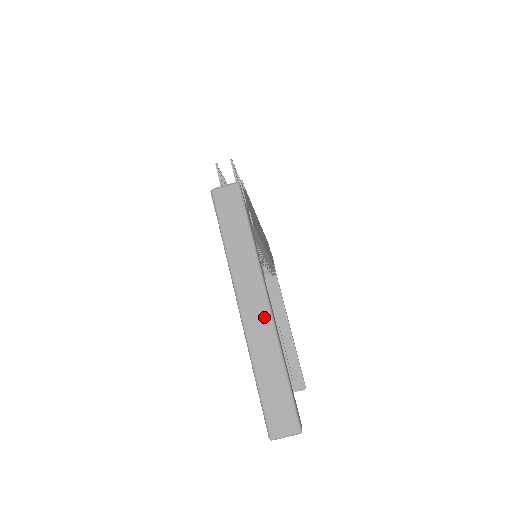
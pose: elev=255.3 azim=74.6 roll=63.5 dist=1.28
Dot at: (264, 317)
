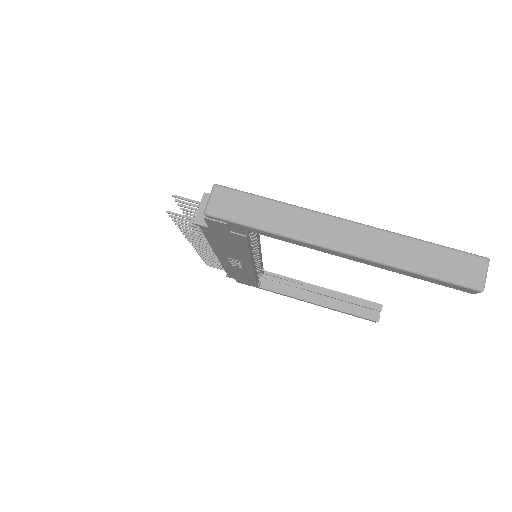
Dot at: (363, 233)
